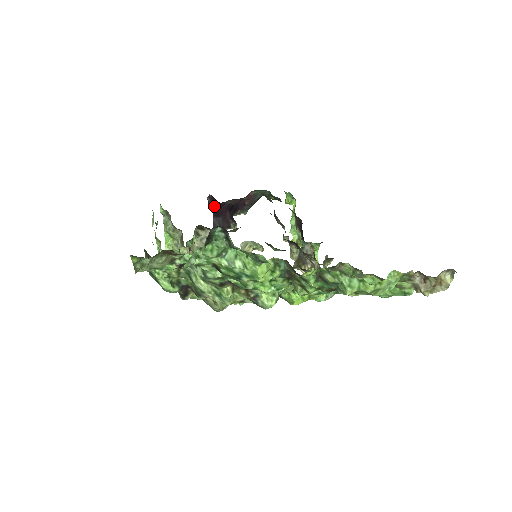
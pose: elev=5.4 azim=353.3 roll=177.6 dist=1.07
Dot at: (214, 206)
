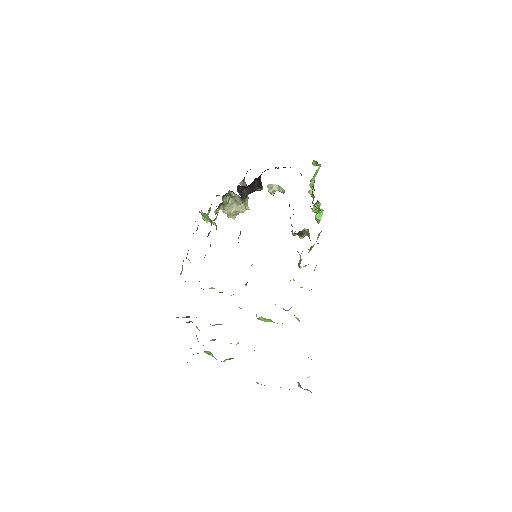
Dot at: (243, 187)
